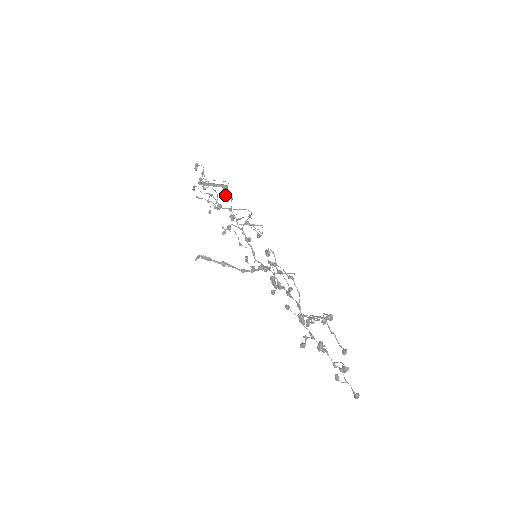
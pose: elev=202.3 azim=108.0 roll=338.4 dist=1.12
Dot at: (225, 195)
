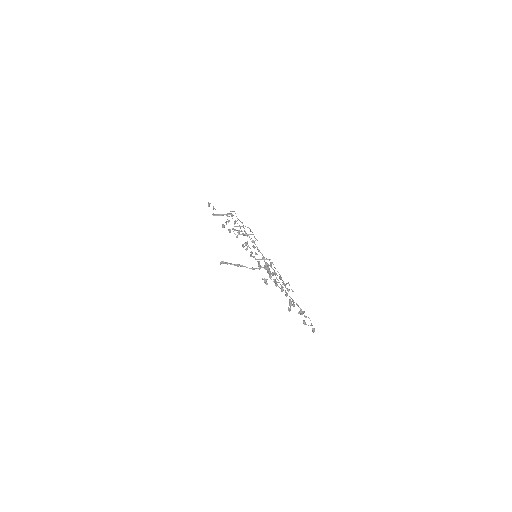
Dot at: occluded
